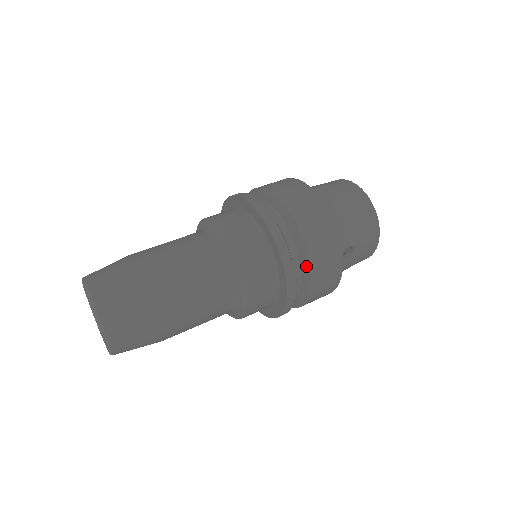
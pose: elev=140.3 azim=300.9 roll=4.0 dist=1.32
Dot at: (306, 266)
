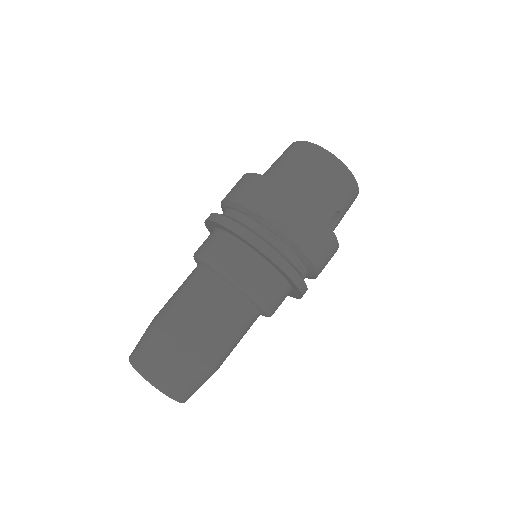
Dot at: (306, 261)
